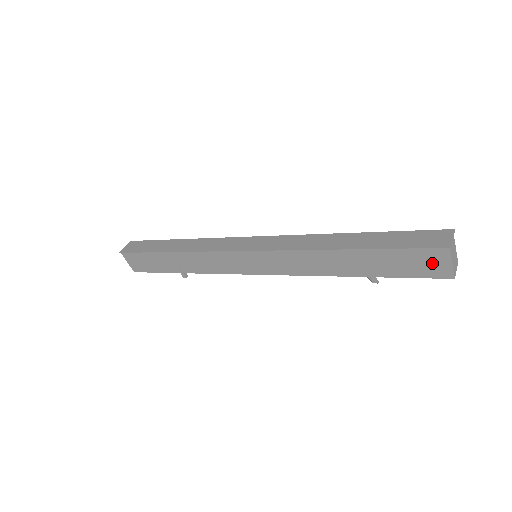
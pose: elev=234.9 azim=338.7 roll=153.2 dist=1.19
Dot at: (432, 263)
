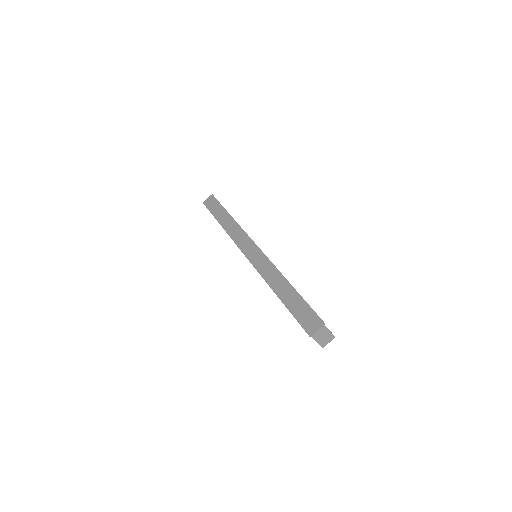
Dot at: occluded
